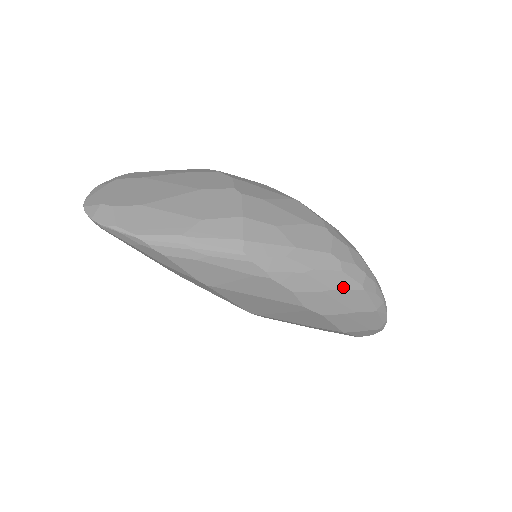
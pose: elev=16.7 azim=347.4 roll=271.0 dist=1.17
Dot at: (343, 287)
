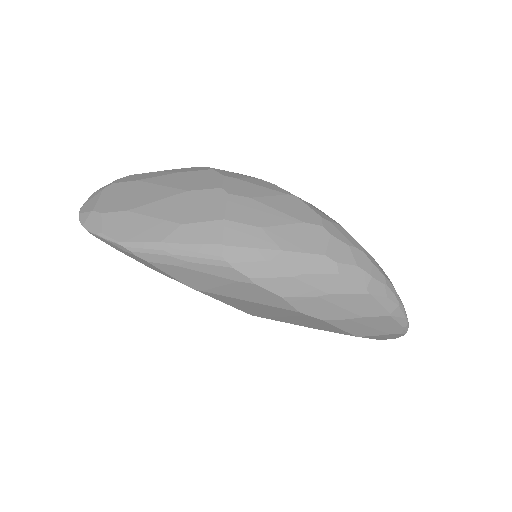
Dot at: (342, 291)
